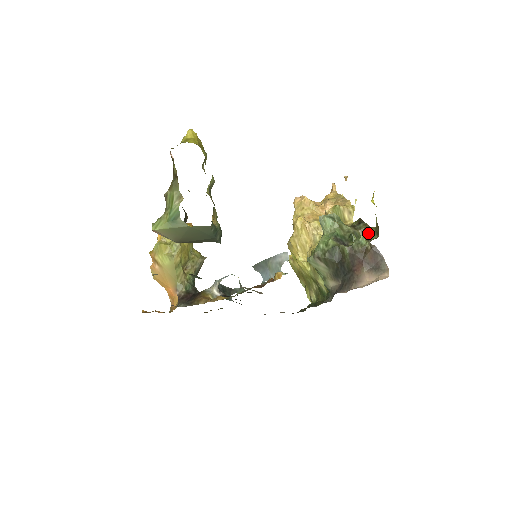
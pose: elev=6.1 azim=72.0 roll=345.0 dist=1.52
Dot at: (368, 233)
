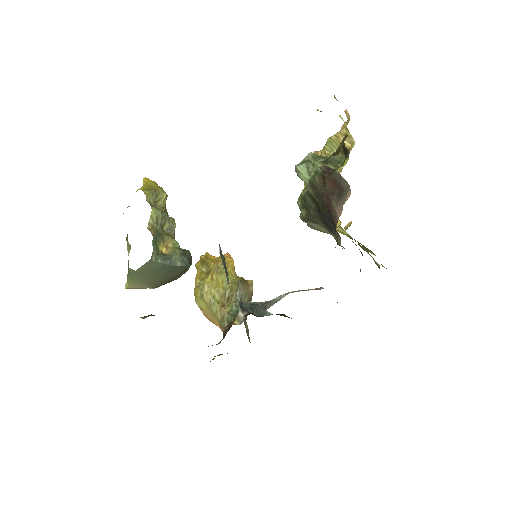
Dot at: (345, 150)
